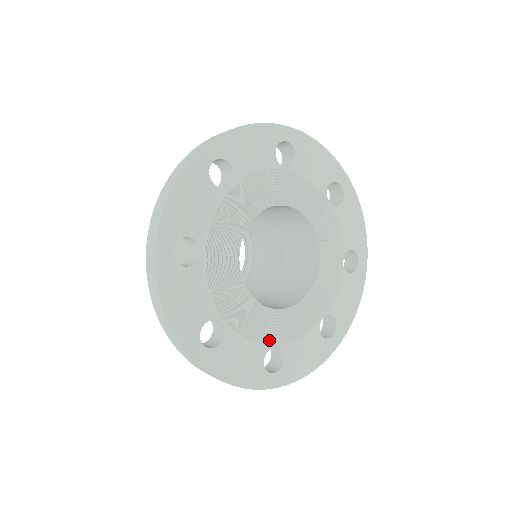
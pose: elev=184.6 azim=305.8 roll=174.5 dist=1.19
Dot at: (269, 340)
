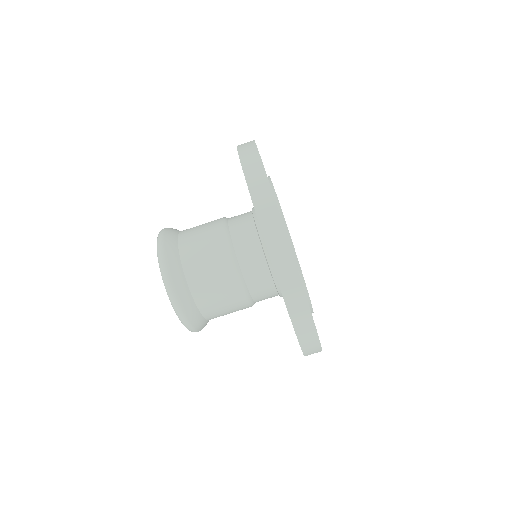
Dot at: occluded
